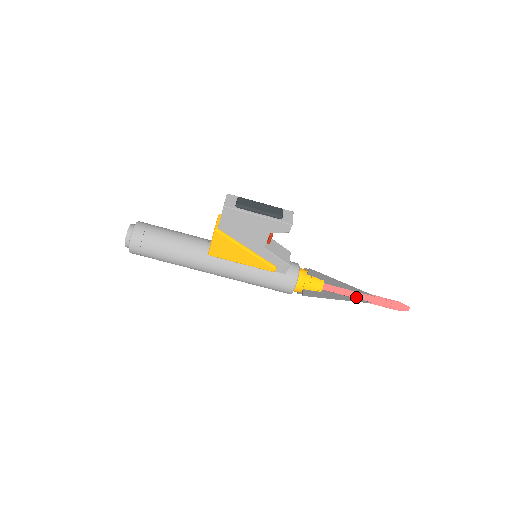
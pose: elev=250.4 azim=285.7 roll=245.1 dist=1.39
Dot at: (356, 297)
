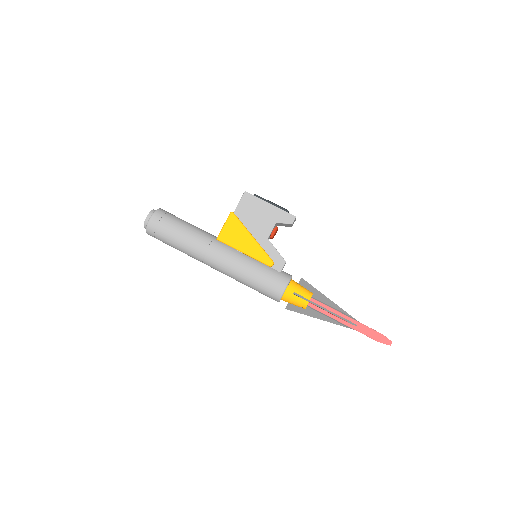
Dot at: (342, 316)
